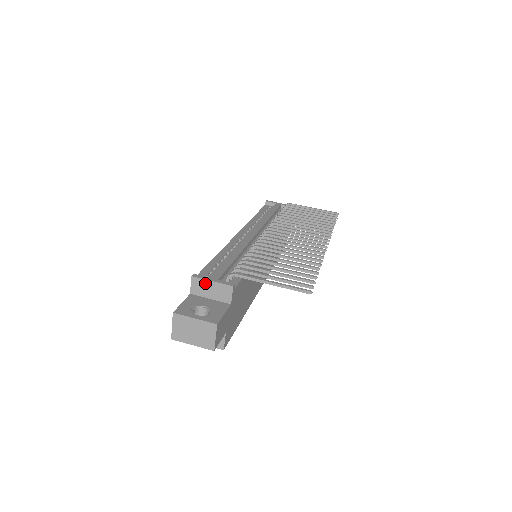
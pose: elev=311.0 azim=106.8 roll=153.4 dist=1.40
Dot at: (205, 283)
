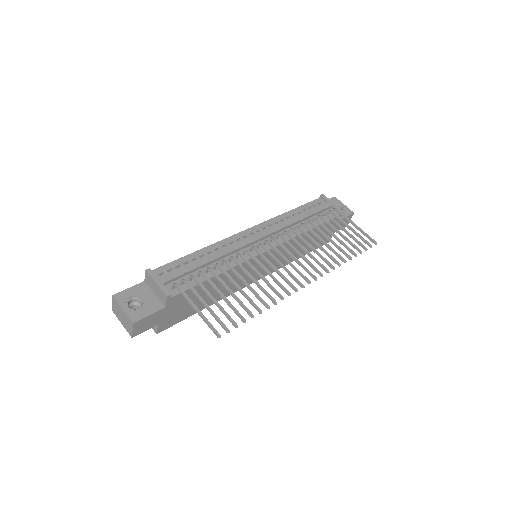
Dot at: (152, 281)
